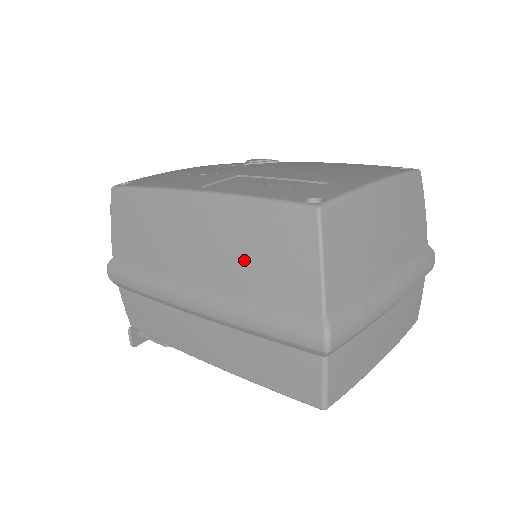
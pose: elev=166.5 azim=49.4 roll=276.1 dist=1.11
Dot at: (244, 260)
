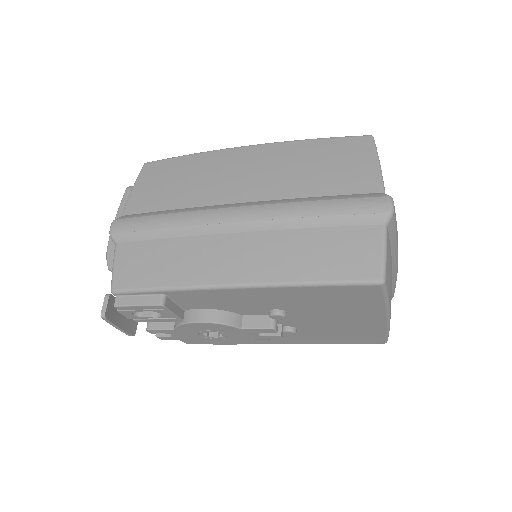
Dot at: (306, 173)
